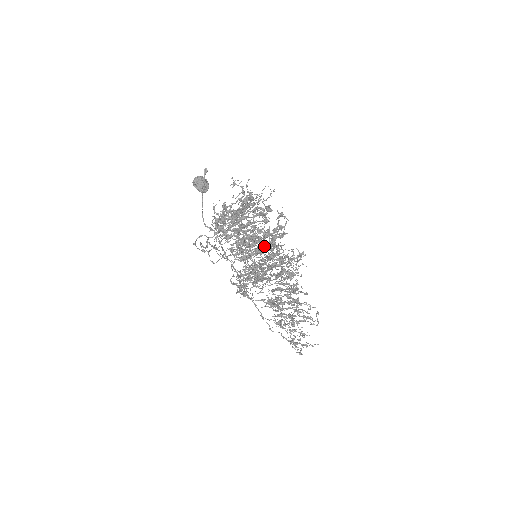
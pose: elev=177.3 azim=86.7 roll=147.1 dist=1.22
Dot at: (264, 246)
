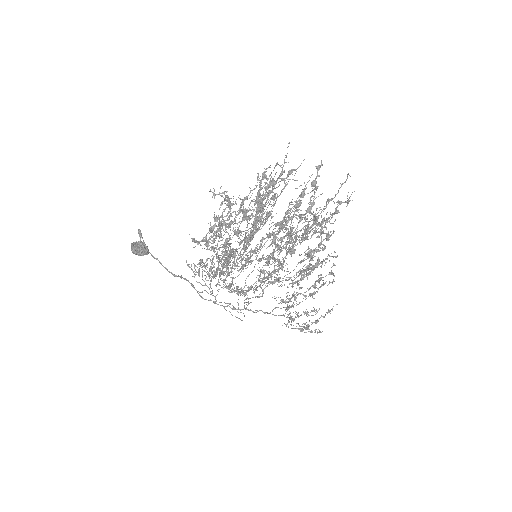
Dot at: (290, 213)
